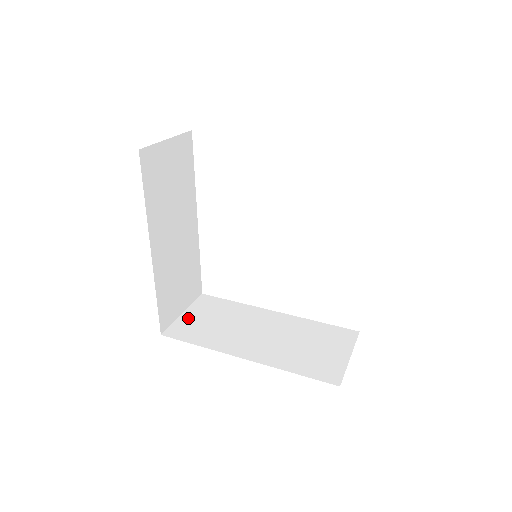
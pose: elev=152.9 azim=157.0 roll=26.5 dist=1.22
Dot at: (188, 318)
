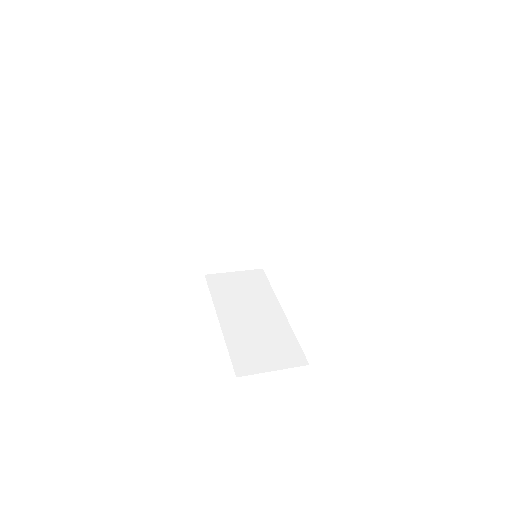
Dot at: (231, 276)
